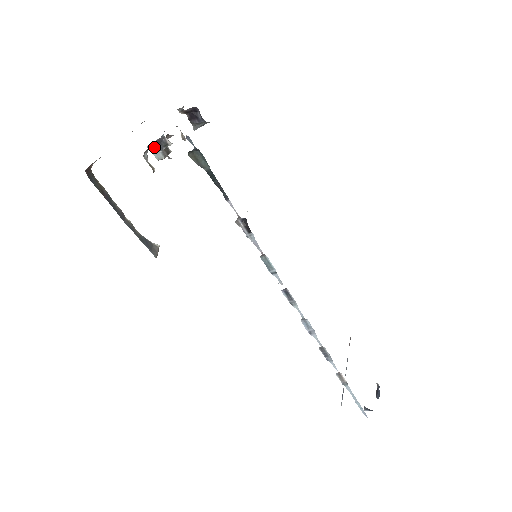
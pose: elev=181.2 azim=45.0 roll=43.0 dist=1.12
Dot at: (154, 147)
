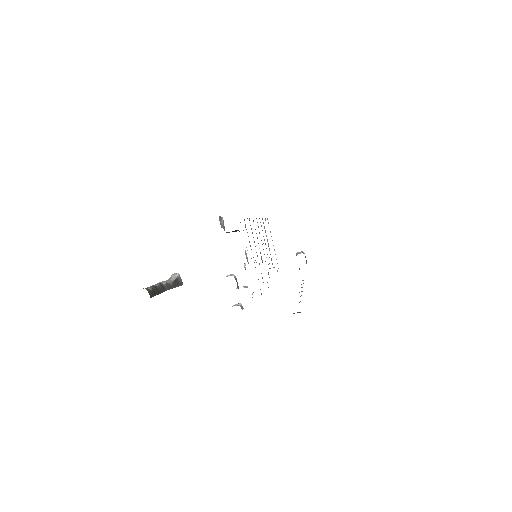
Dot at: occluded
